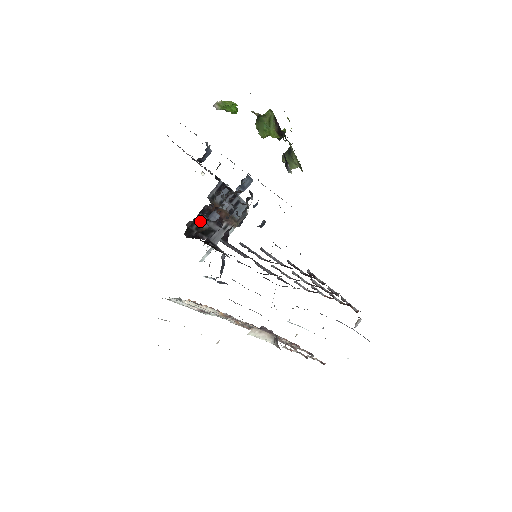
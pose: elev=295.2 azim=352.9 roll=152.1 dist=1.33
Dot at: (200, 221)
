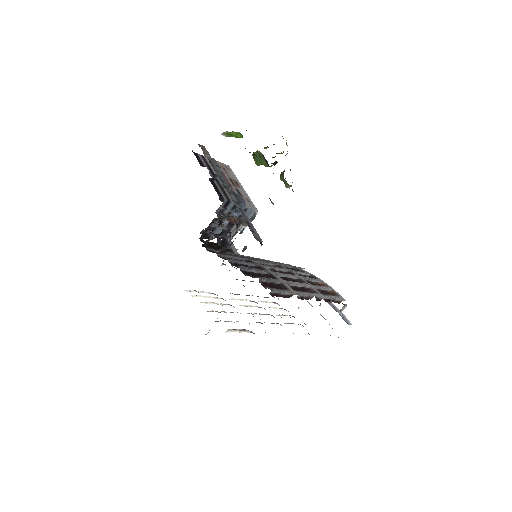
Dot at: (213, 227)
